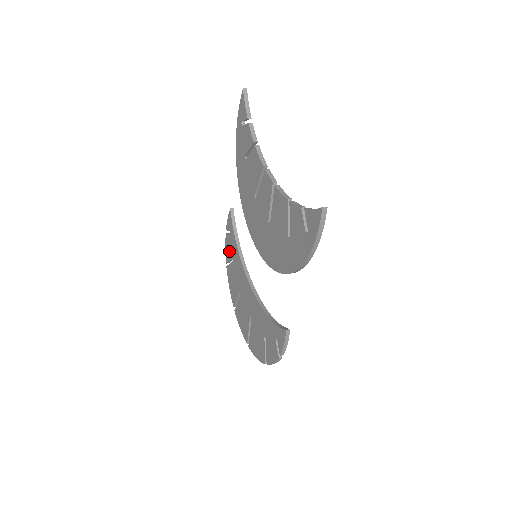
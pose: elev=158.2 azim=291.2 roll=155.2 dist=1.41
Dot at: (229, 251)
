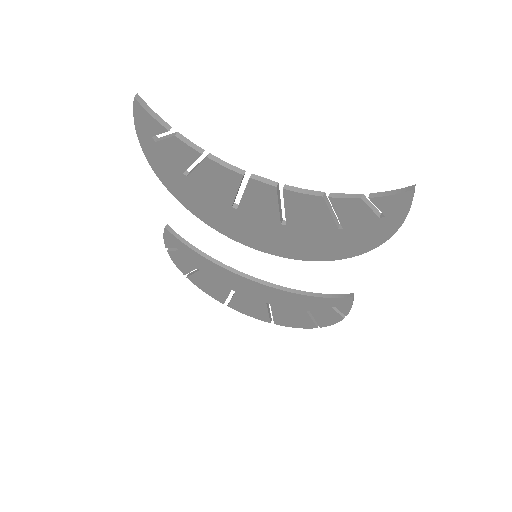
Dot at: (186, 264)
